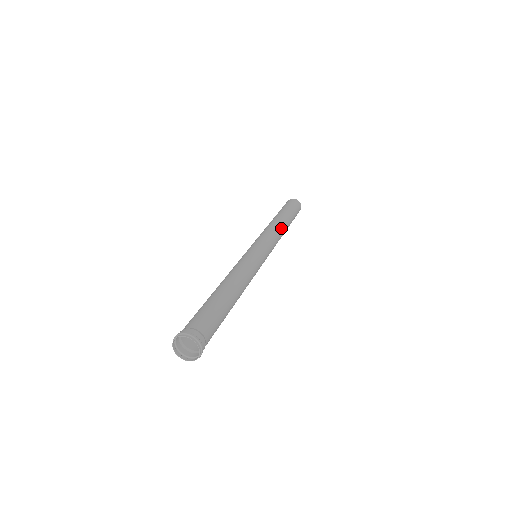
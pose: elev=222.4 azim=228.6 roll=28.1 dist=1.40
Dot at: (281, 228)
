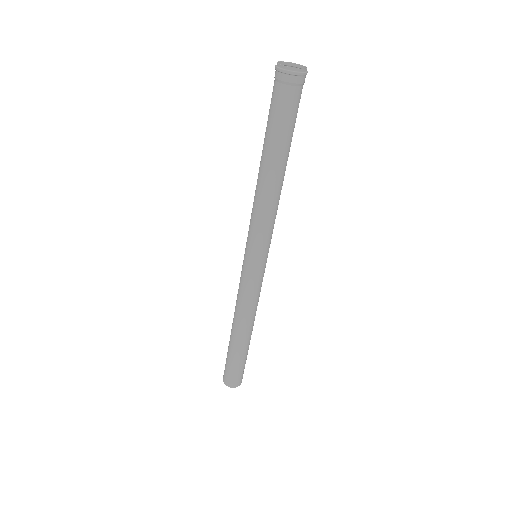
Dot at: (255, 315)
